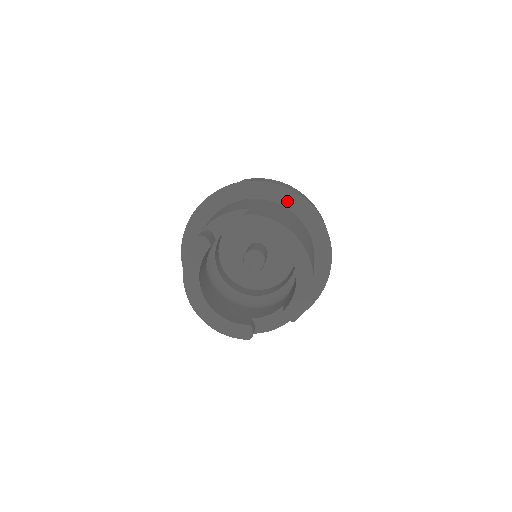
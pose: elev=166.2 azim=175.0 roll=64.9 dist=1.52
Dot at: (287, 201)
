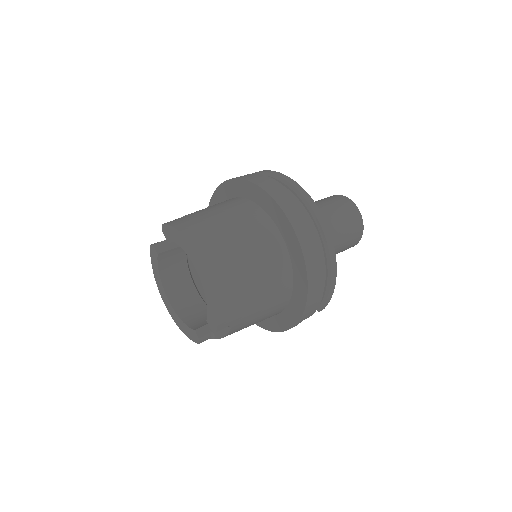
Dot at: (256, 197)
